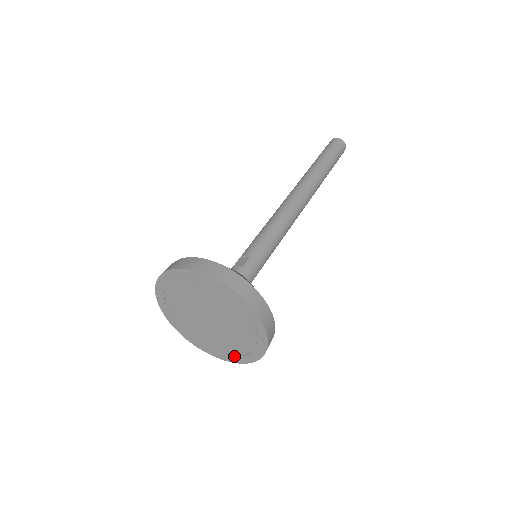
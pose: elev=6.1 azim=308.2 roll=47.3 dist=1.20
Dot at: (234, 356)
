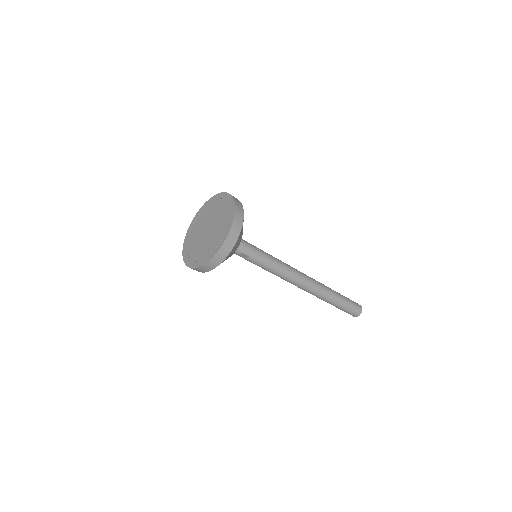
Dot at: (200, 261)
